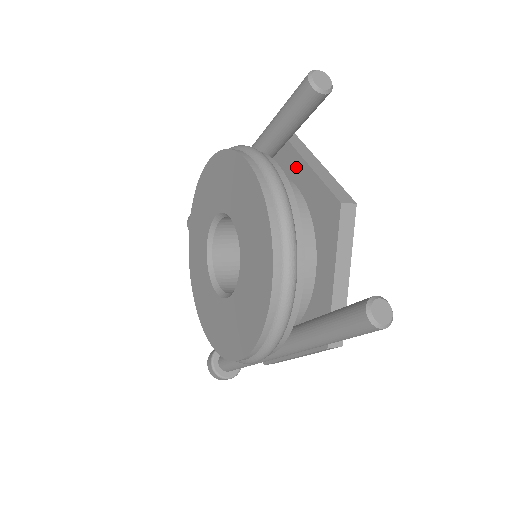
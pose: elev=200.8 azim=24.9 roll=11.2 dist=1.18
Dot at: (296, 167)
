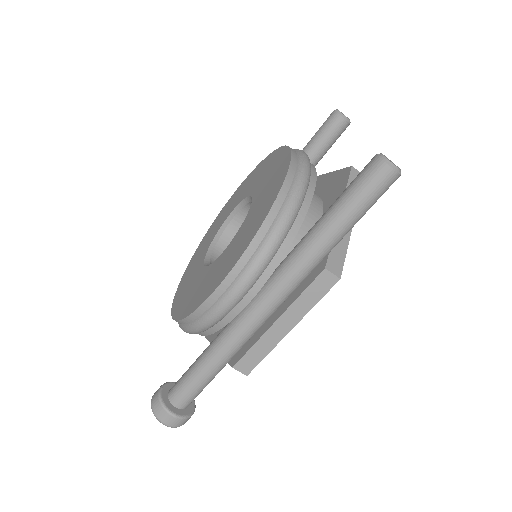
Dot at: occluded
